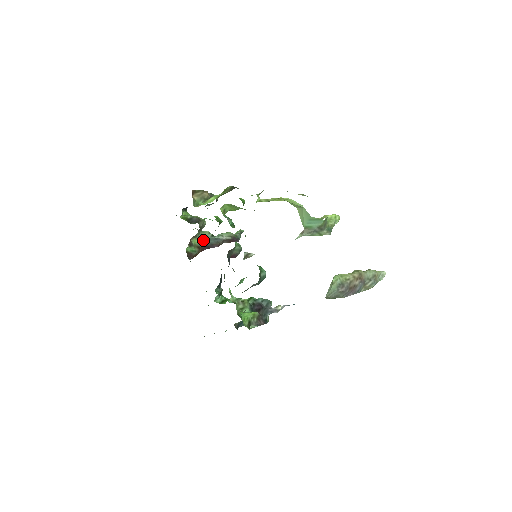
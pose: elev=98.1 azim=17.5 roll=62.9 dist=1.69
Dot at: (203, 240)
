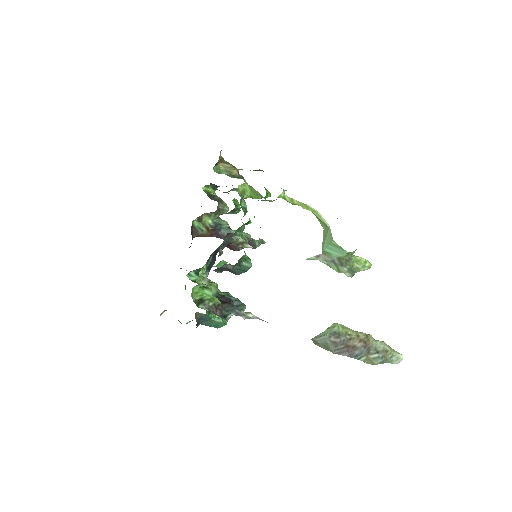
Dot at: (216, 225)
